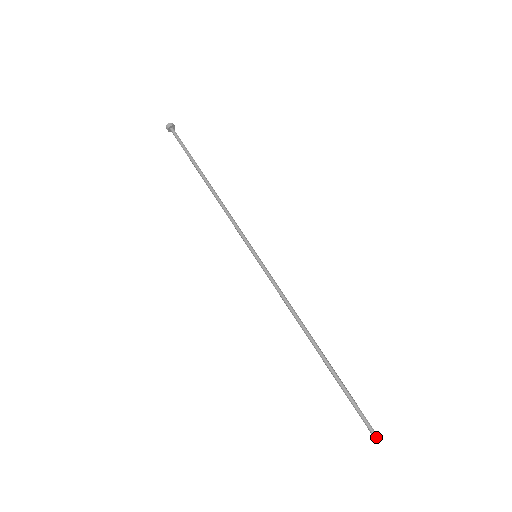
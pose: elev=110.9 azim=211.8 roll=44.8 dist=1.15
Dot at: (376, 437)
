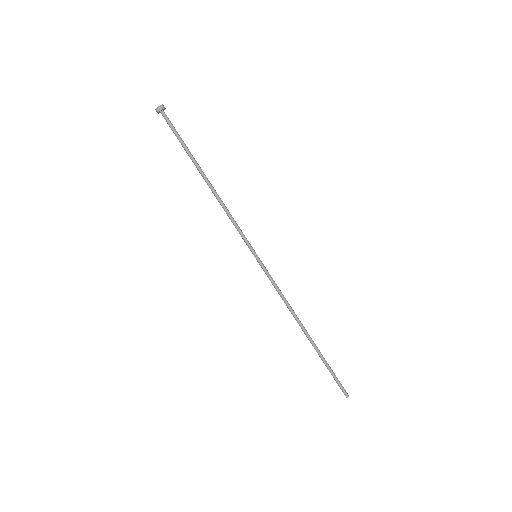
Dot at: occluded
